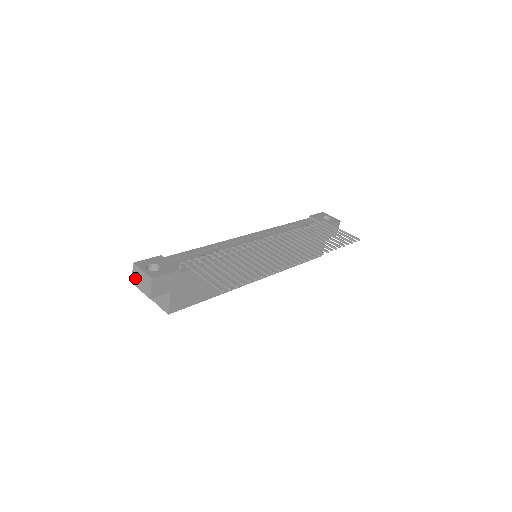
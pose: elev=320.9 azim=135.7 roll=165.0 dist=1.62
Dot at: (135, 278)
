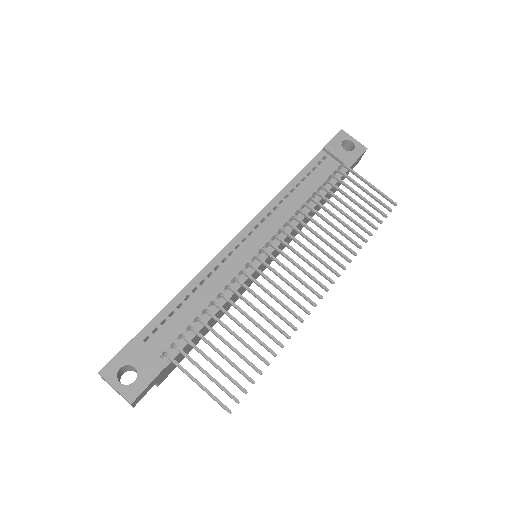
Dot at: occluded
